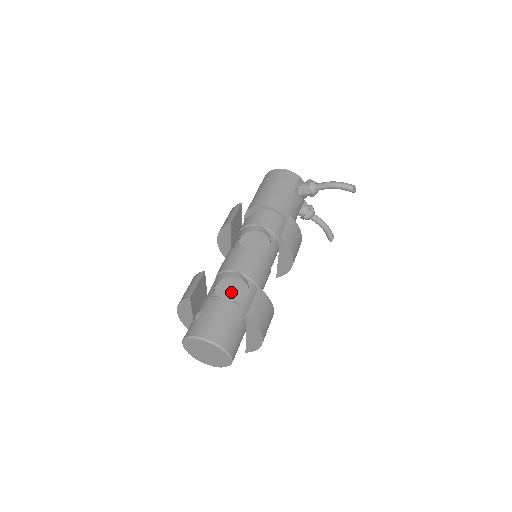
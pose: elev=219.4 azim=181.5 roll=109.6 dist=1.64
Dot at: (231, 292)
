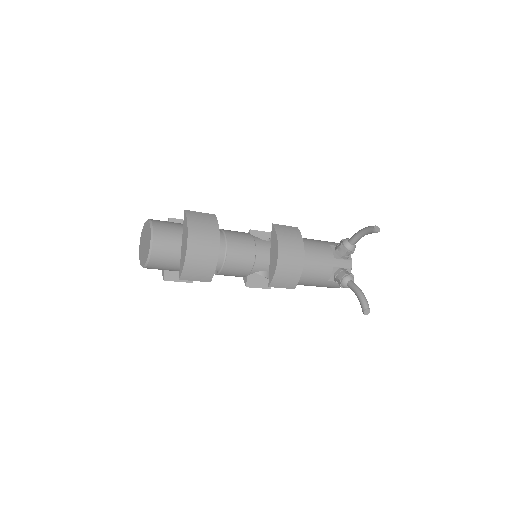
Dot at: occluded
